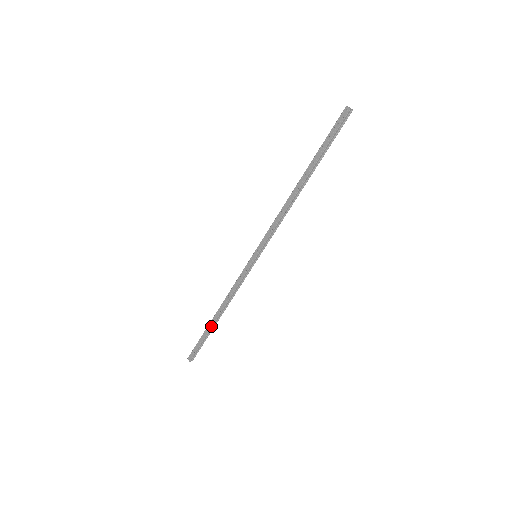
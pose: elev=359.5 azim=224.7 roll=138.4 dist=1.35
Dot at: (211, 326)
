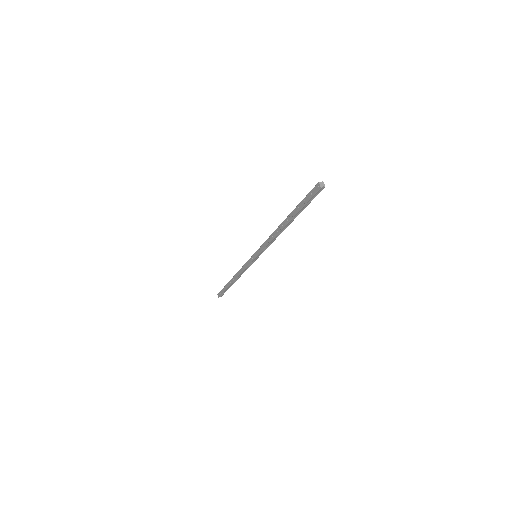
Dot at: (229, 285)
